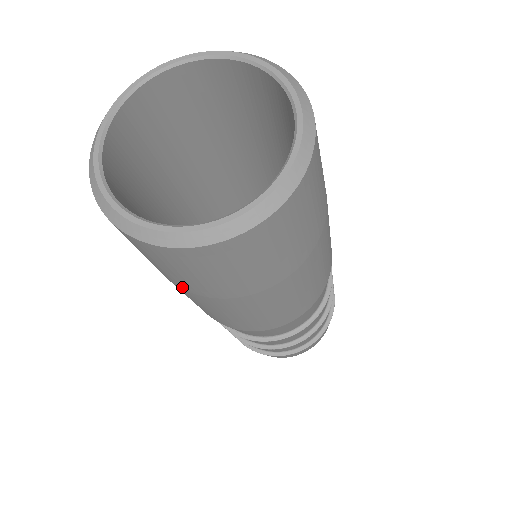
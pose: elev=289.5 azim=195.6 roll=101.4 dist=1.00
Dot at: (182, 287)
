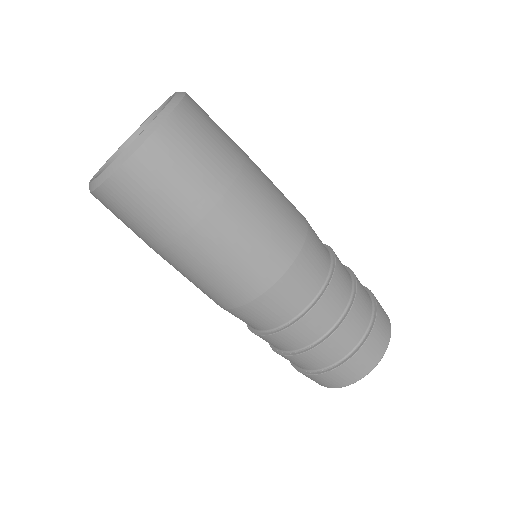
Dot at: (172, 236)
